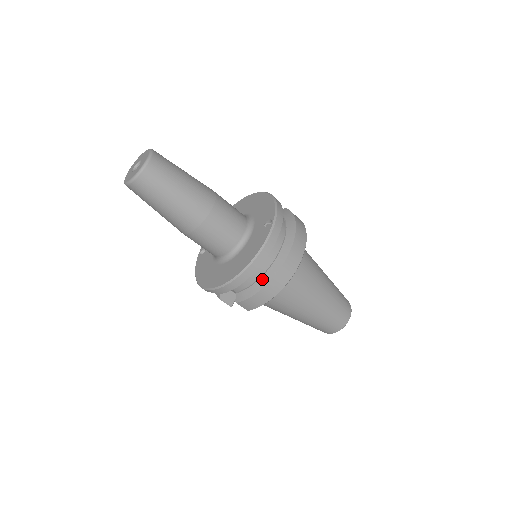
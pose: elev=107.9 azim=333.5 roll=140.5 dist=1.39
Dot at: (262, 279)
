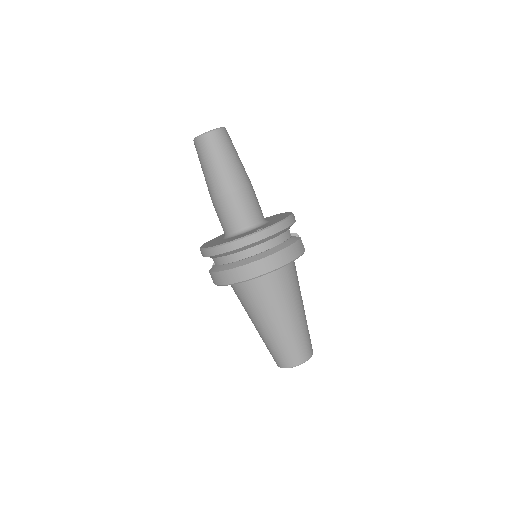
Dot at: (228, 265)
